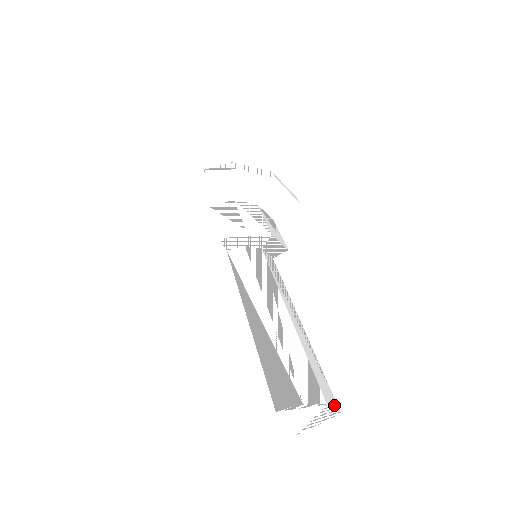
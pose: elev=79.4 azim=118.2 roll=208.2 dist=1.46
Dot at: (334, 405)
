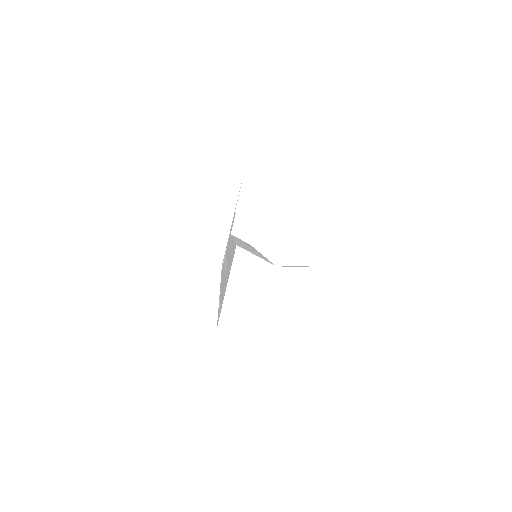
Dot at: (297, 329)
